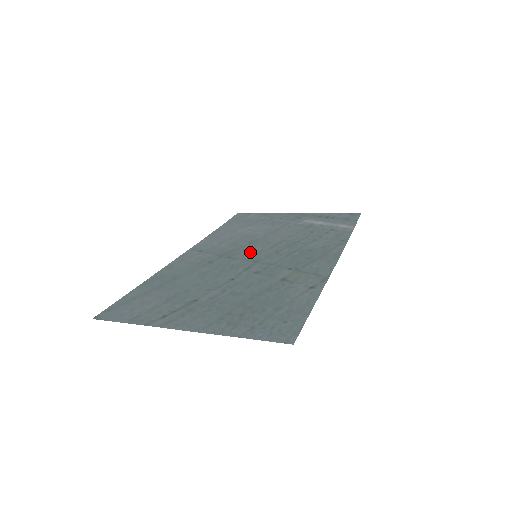
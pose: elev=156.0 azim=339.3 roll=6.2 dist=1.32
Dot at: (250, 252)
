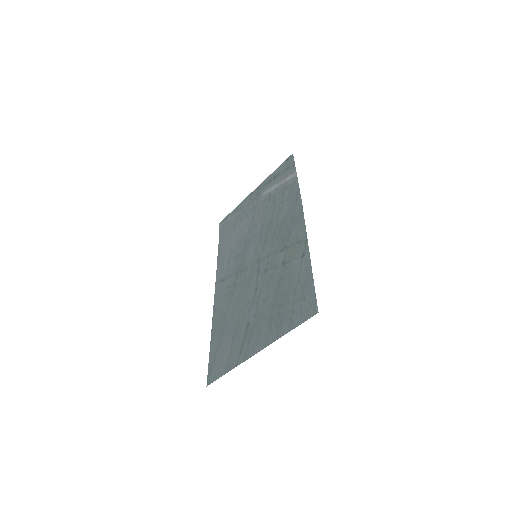
Dot at: (250, 255)
